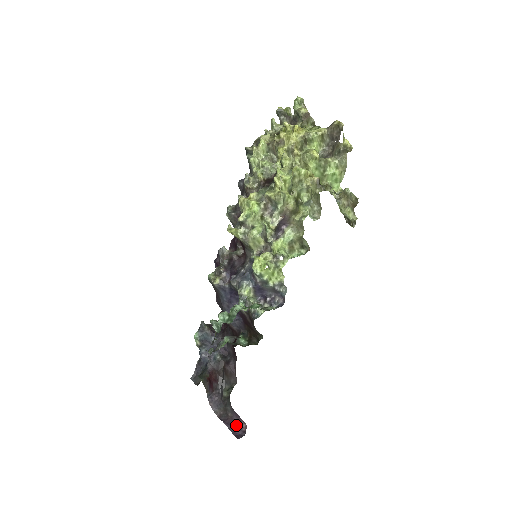
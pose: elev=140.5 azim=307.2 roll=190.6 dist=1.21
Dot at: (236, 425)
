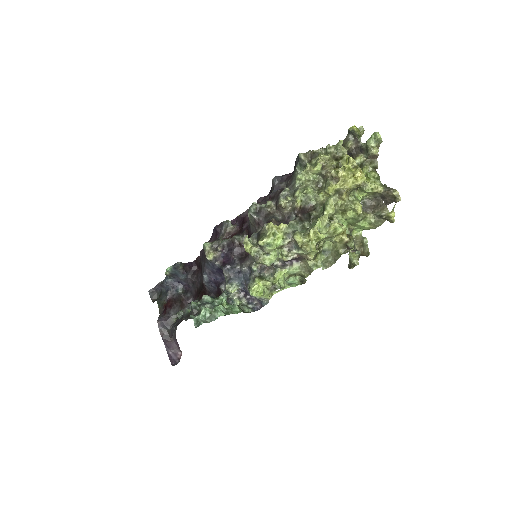
Dot at: (174, 350)
